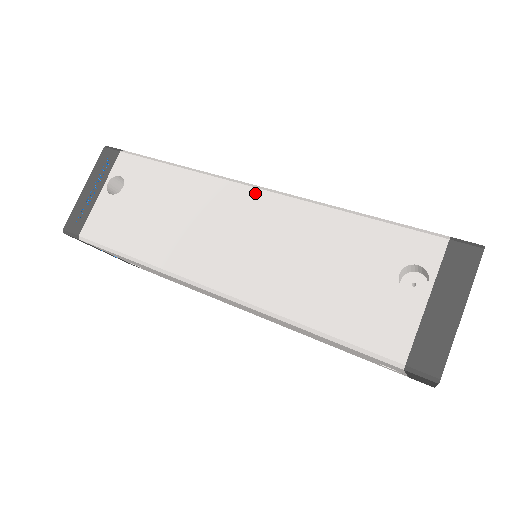
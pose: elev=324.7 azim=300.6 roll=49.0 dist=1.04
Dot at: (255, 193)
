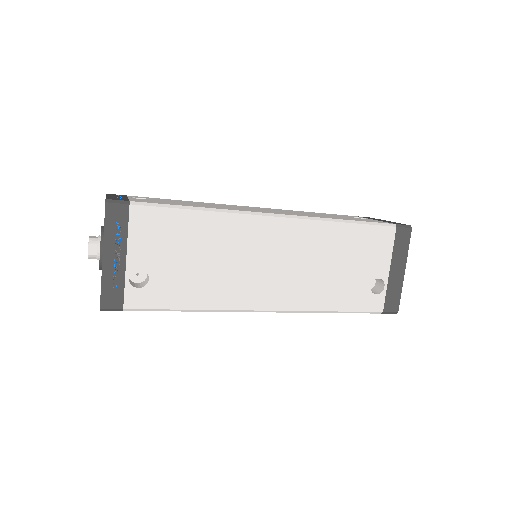
Dot at: (253, 207)
